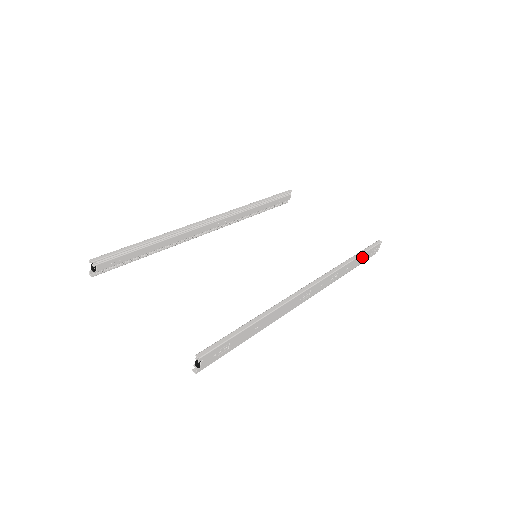
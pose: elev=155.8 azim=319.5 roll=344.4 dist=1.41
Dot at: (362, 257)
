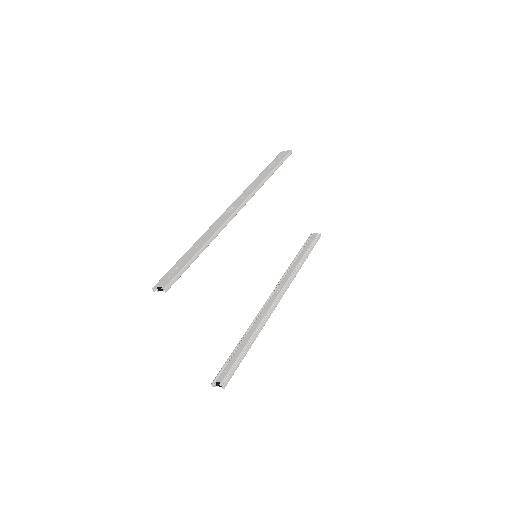
Dot at: occluded
